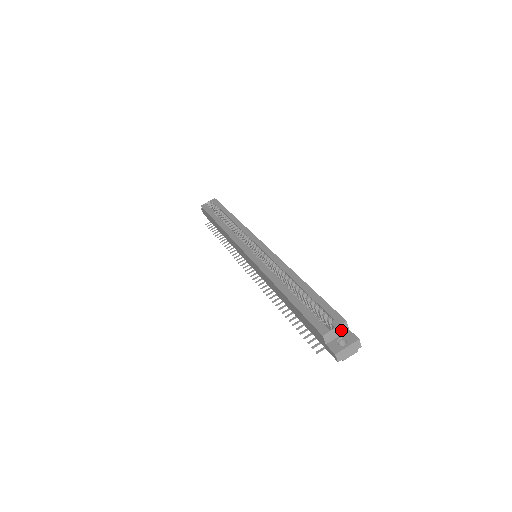
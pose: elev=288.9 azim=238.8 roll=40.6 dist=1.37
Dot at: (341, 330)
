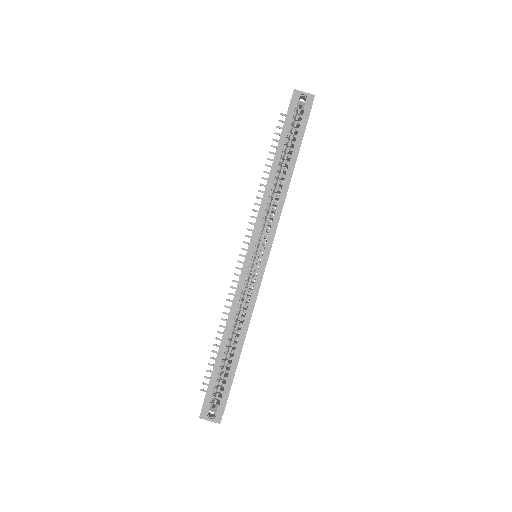
Dot at: (217, 411)
